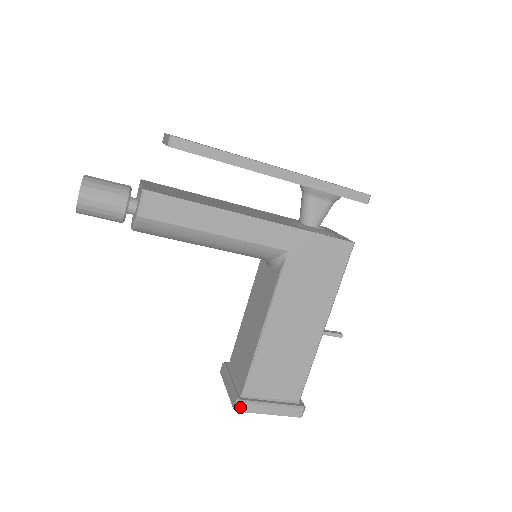
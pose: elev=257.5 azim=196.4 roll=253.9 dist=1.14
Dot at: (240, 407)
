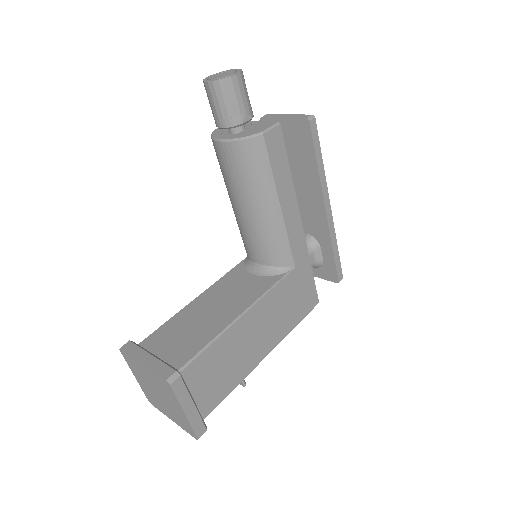
Dot at: (176, 381)
